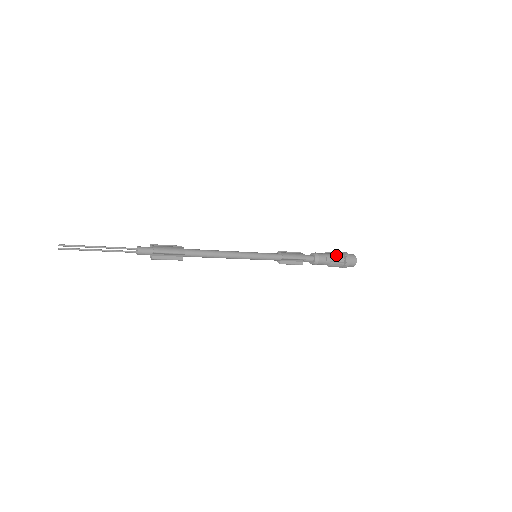
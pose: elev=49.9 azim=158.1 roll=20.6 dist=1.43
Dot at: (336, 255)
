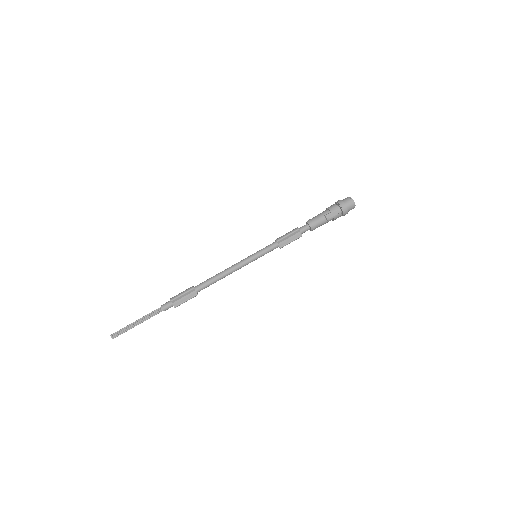
Dot at: (327, 208)
